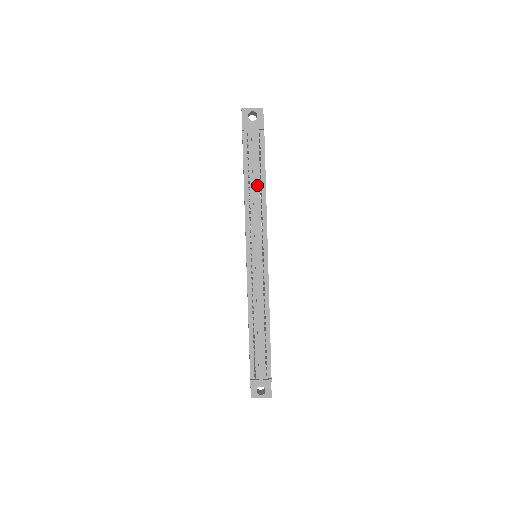
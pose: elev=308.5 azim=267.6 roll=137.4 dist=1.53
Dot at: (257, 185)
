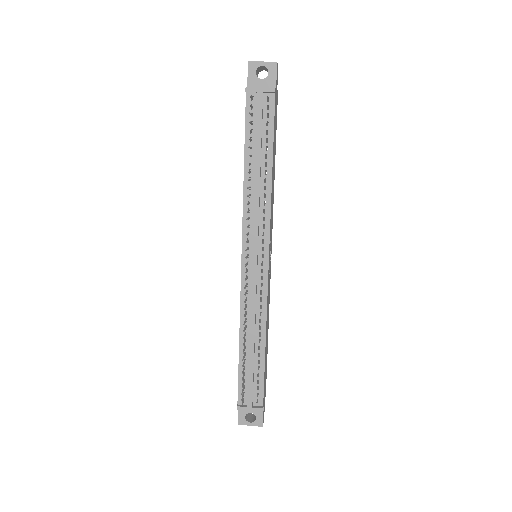
Dot at: (261, 167)
